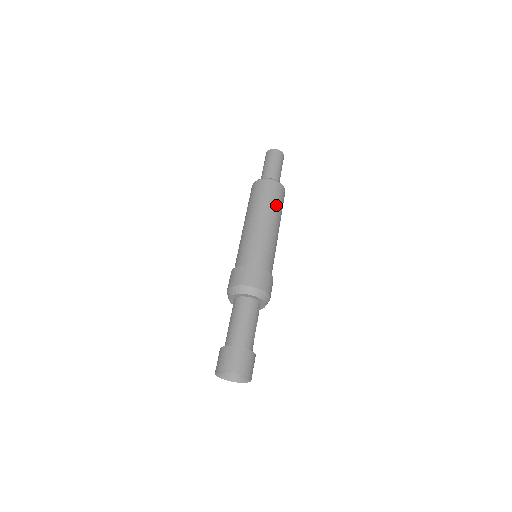
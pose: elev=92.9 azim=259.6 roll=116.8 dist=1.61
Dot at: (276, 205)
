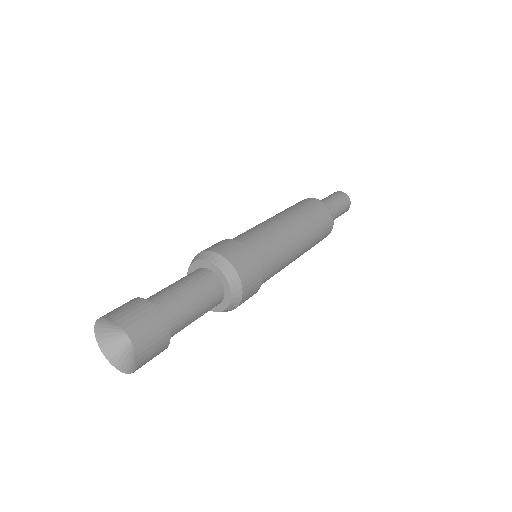
Dot at: (317, 233)
